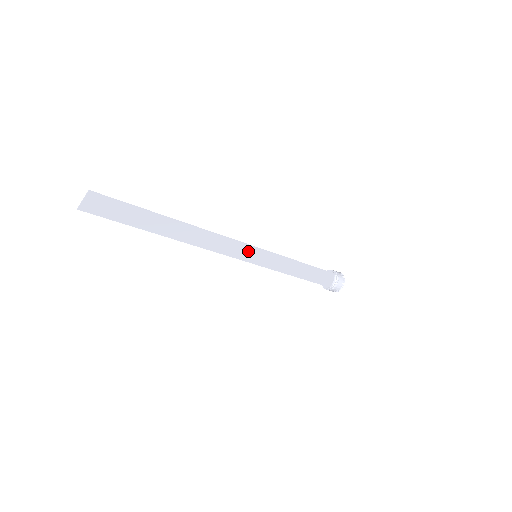
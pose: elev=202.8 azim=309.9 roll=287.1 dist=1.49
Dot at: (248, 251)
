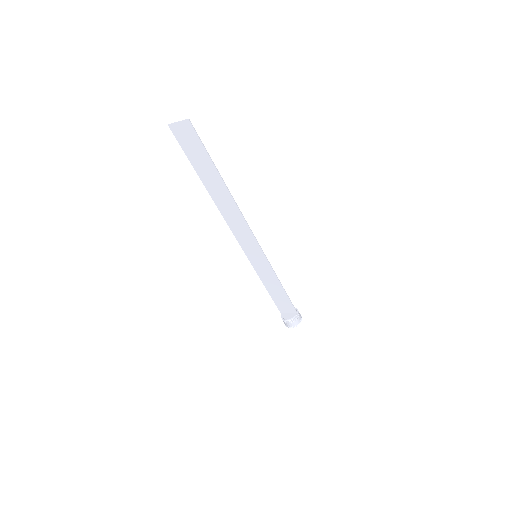
Dot at: (254, 248)
